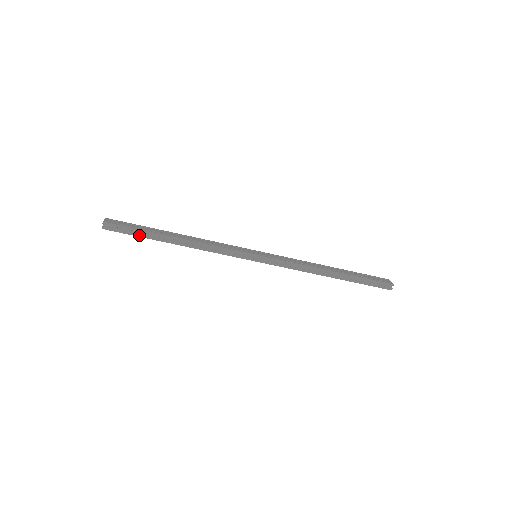
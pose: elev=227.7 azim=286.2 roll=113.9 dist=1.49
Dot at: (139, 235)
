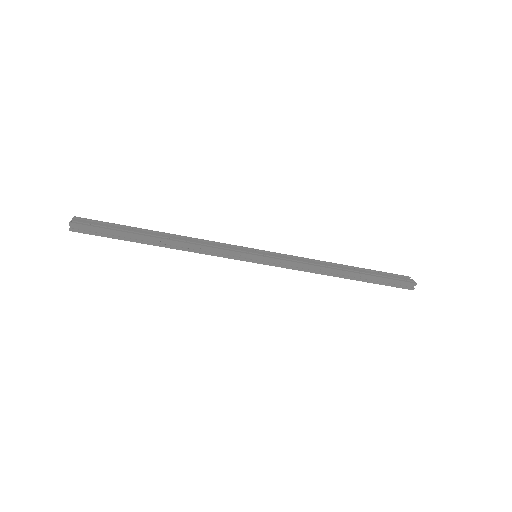
Dot at: (115, 237)
